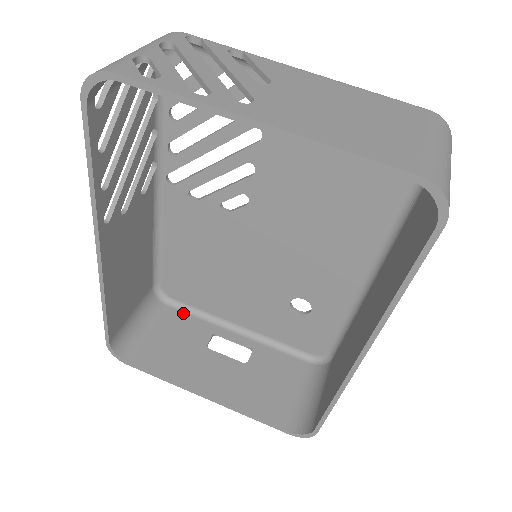
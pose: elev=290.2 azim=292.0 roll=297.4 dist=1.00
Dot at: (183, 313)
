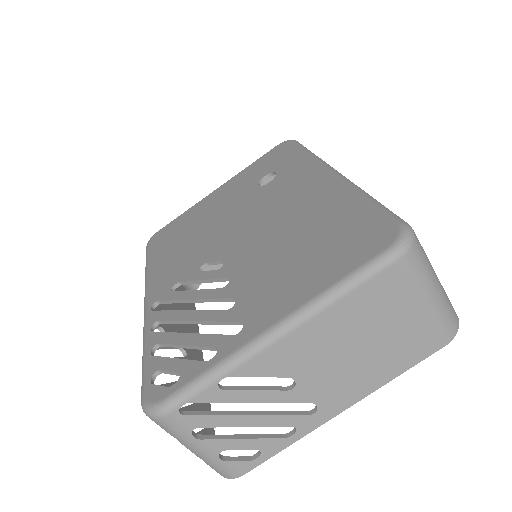
Dot at: occluded
